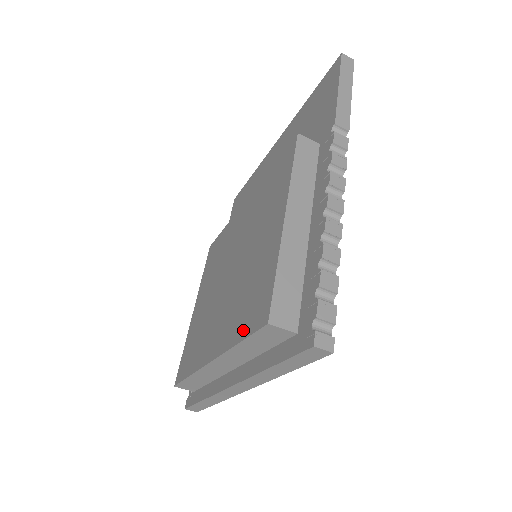
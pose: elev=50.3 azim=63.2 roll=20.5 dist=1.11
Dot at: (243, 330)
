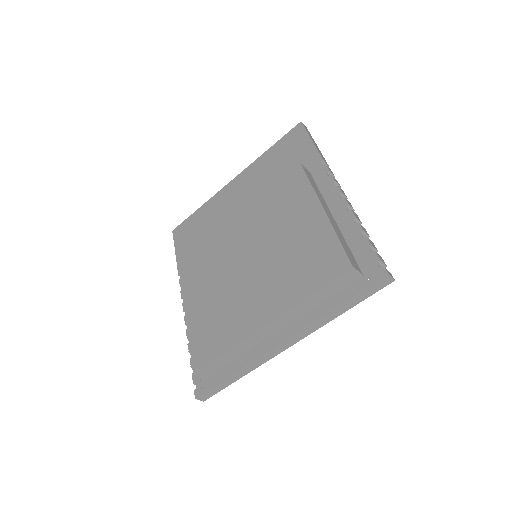
Dot at: (315, 284)
